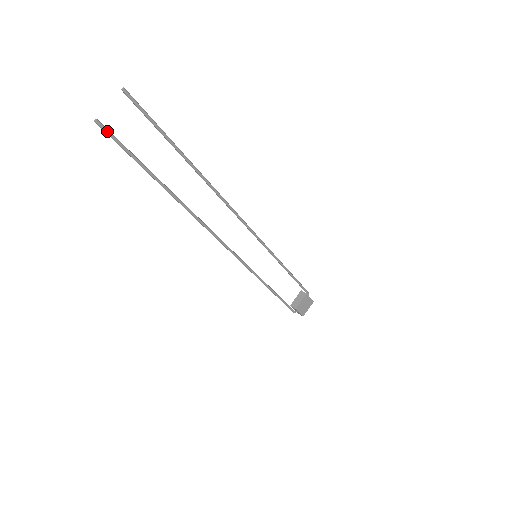
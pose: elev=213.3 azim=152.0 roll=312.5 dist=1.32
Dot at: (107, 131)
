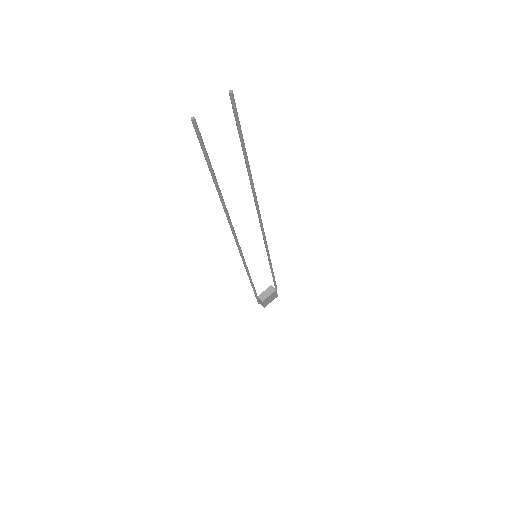
Dot at: (198, 131)
